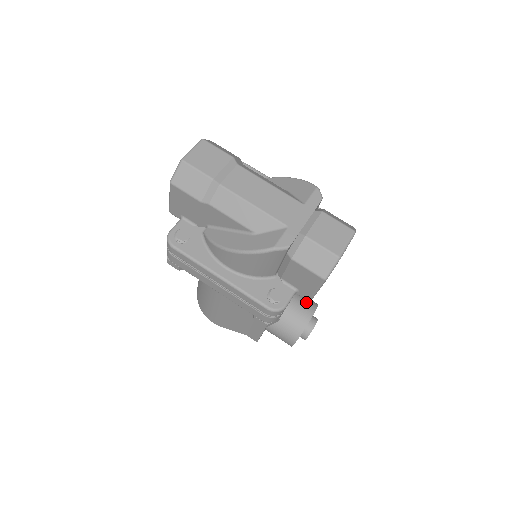
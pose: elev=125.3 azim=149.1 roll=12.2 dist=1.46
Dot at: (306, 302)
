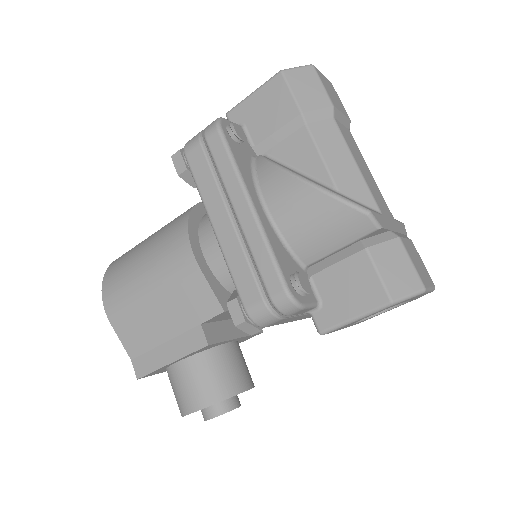
Dot at: occluded
